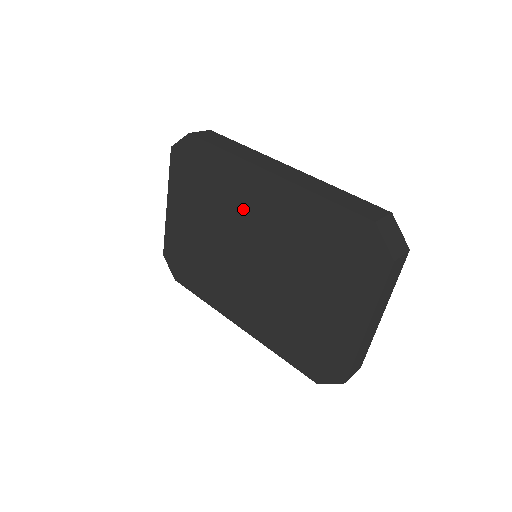
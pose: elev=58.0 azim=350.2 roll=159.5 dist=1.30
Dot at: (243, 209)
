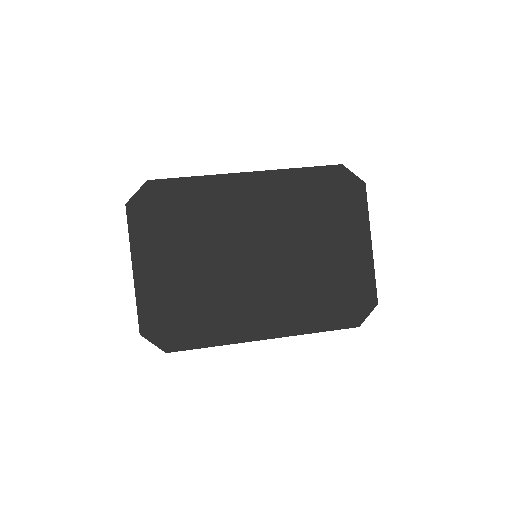
Dot at: (232, 217)
